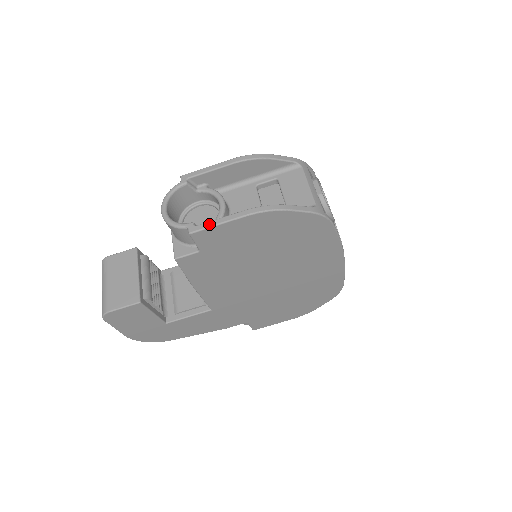
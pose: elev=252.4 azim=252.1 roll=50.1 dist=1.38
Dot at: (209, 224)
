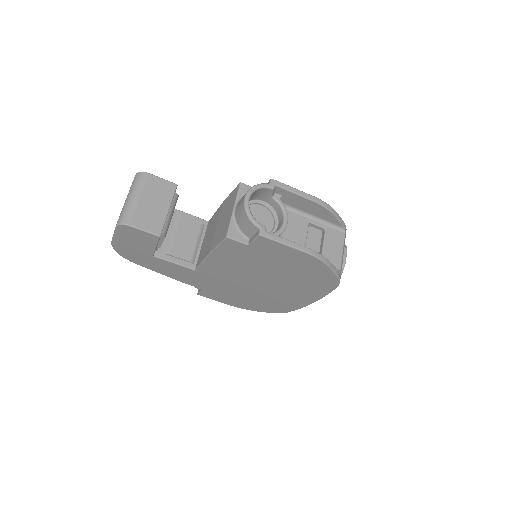
Dot at: (277, 238)
